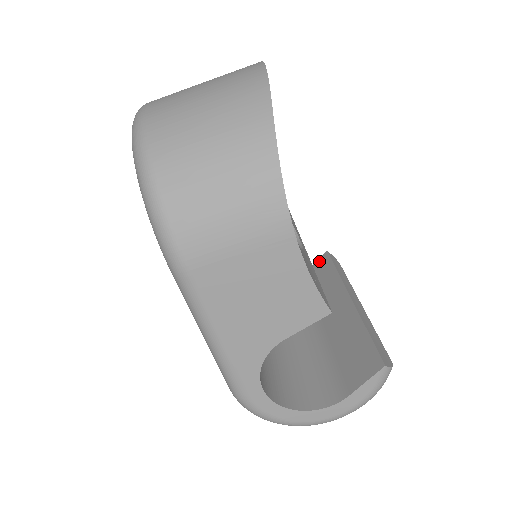
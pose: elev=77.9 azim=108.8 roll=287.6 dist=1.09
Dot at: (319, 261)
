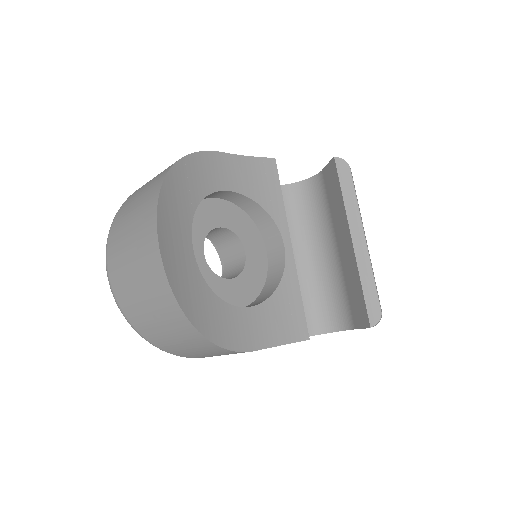
Dot at: (330, 166)
